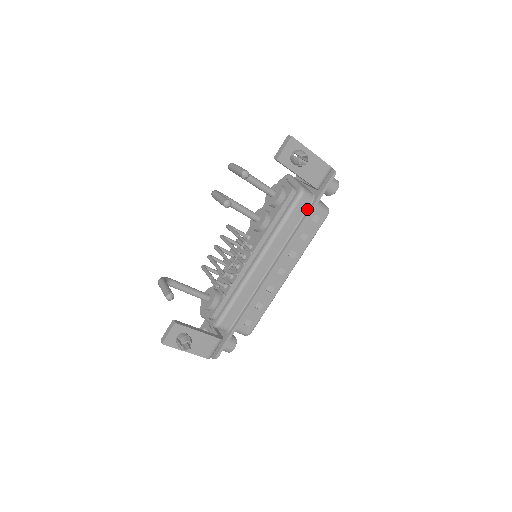
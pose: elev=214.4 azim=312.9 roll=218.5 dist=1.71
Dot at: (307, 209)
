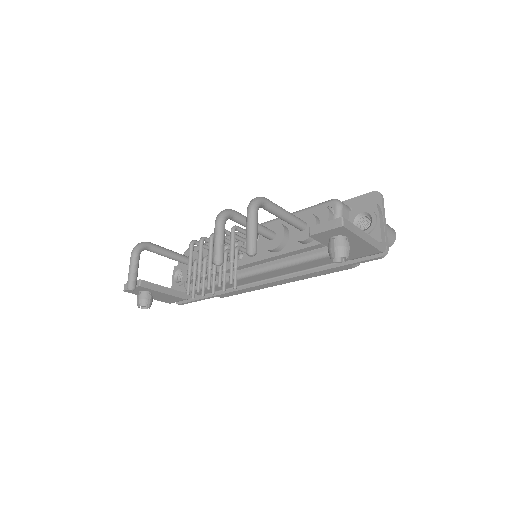
Dot at: (330, 264)
